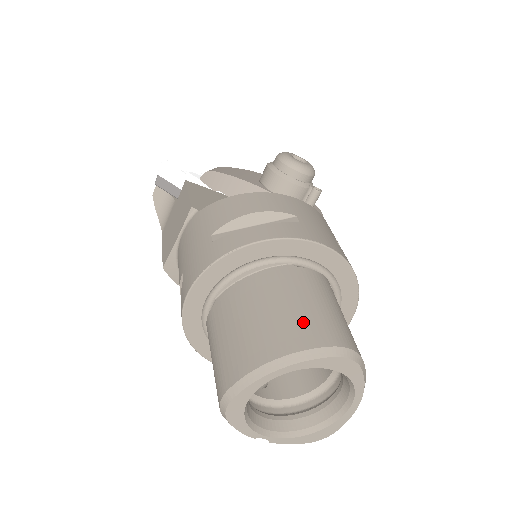
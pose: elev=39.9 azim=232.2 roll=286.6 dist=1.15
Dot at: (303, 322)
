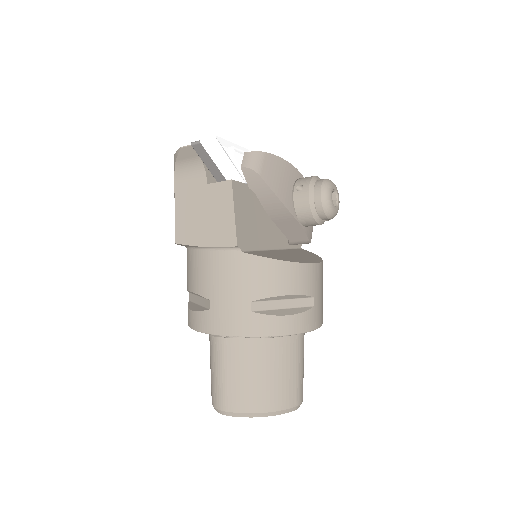
Dot at: (287, 388)
